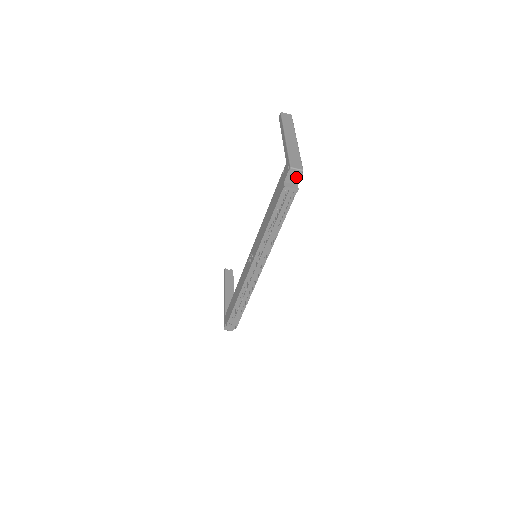
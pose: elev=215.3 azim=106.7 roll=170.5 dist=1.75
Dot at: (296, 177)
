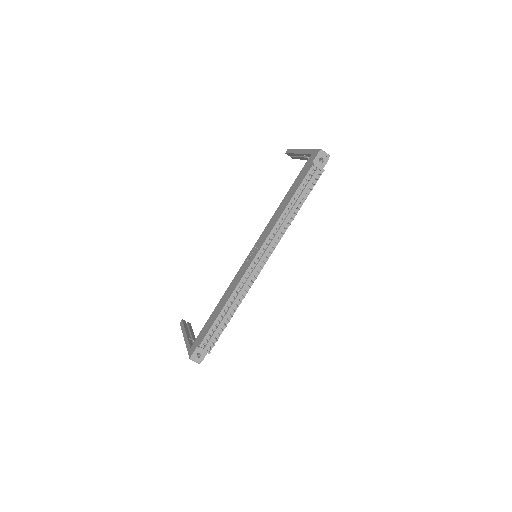
Dot at: (323, 161)
